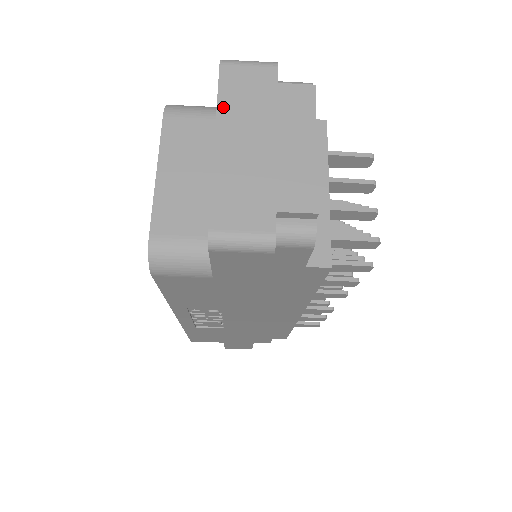
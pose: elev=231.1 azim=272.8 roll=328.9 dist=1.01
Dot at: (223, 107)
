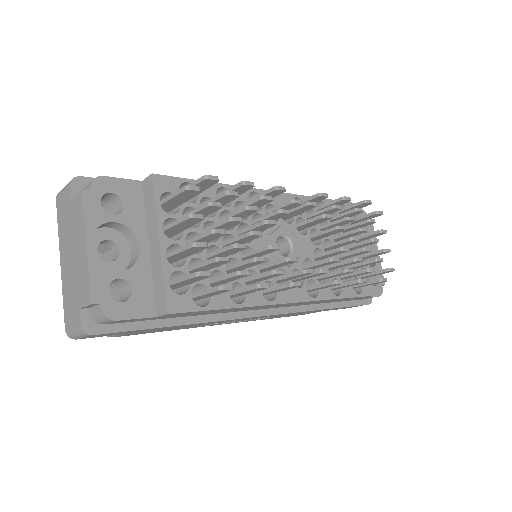
Dot at: (60, 235)
